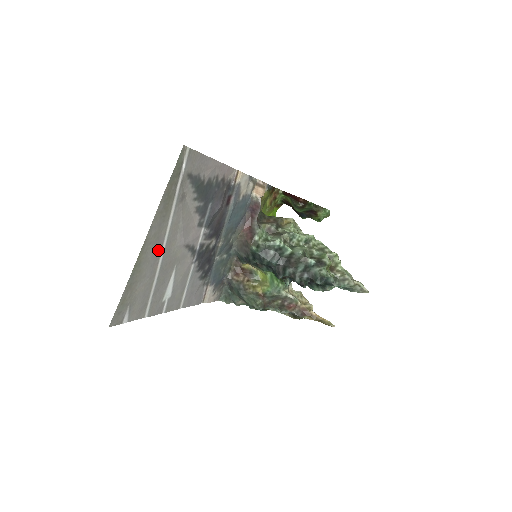
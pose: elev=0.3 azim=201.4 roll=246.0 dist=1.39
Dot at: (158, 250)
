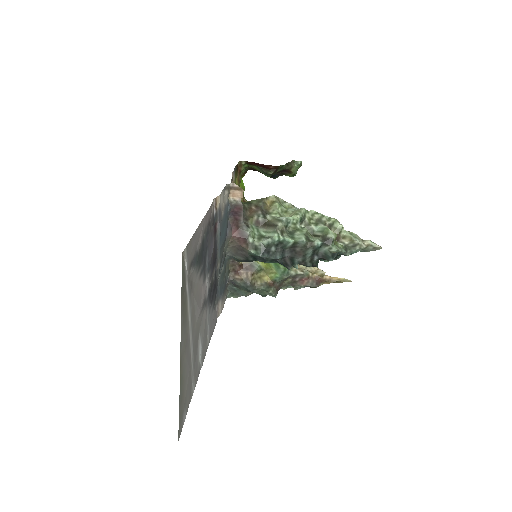
Dot at: (188, 346)
